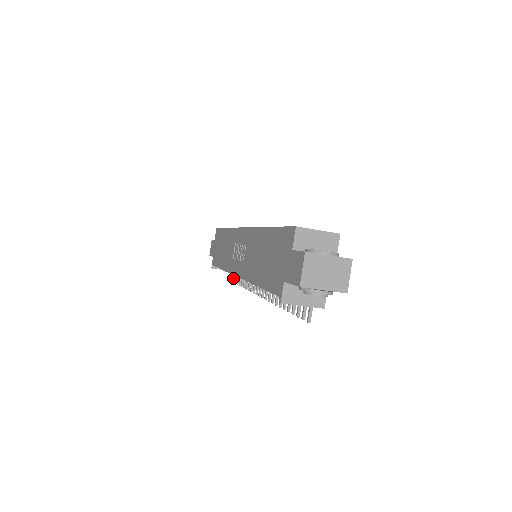
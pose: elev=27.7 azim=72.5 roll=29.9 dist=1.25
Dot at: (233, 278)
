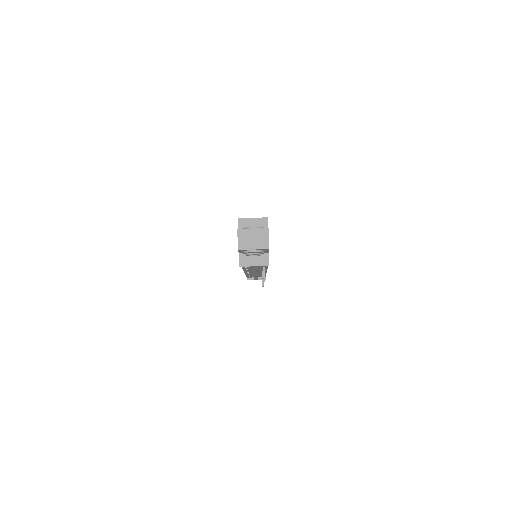
Dot at: occluded
